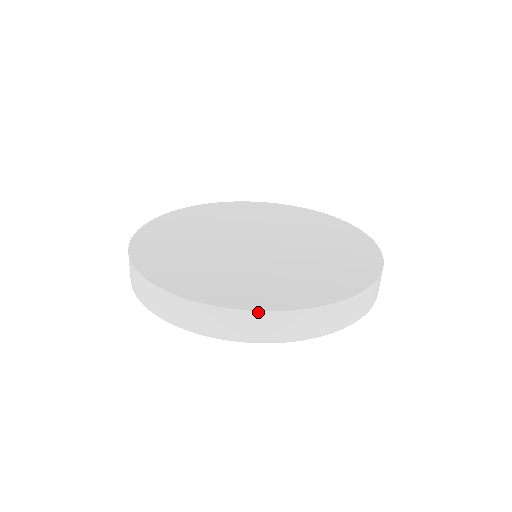
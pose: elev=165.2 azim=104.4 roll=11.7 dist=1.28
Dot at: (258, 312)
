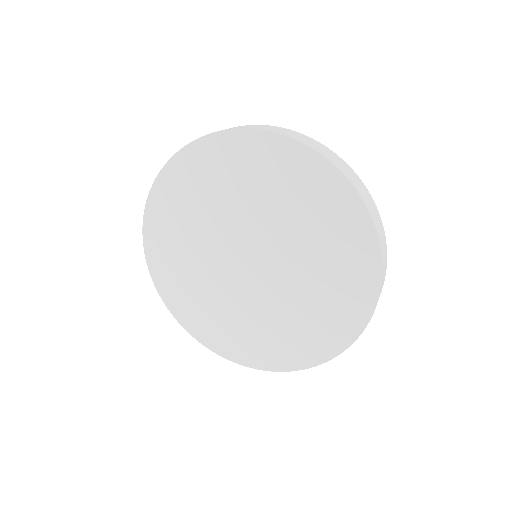
Dot at: occluded
